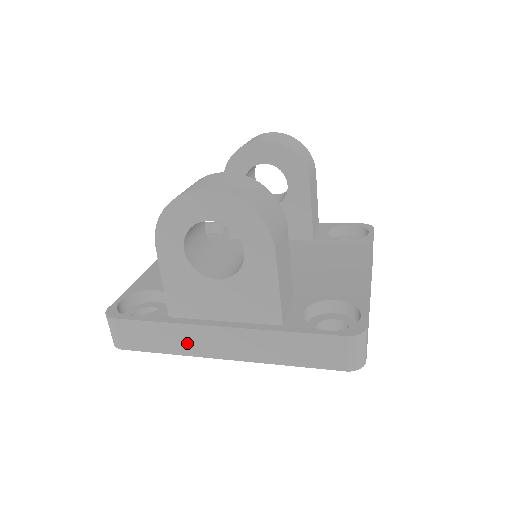
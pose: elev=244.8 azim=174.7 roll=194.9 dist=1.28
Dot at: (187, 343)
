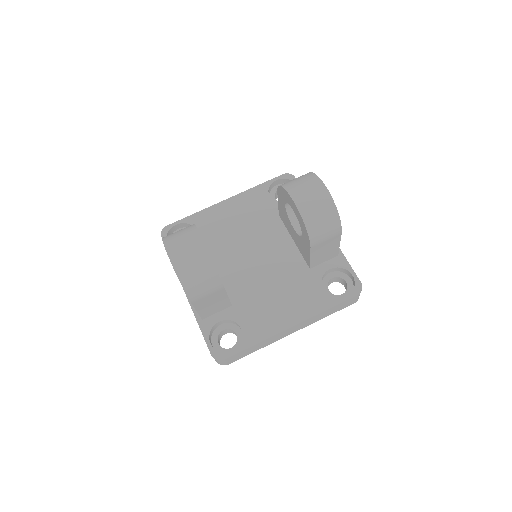
Dot at: occluded
